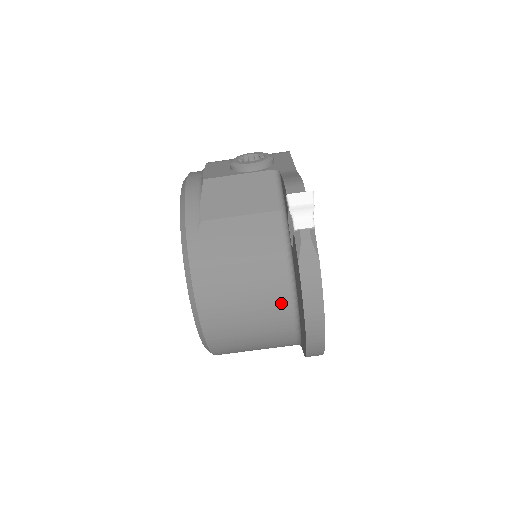
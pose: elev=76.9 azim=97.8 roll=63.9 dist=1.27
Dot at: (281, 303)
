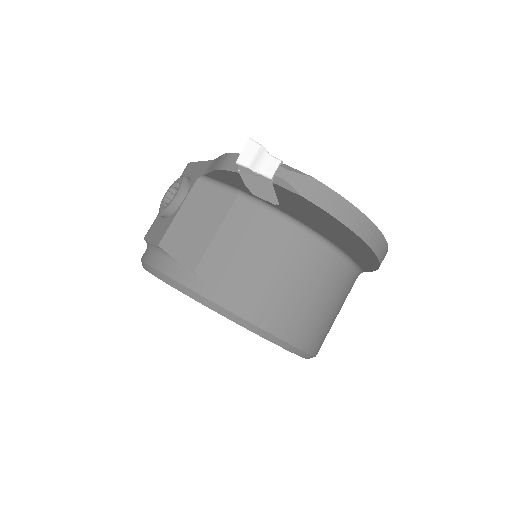
Dot at: (317, 255)
